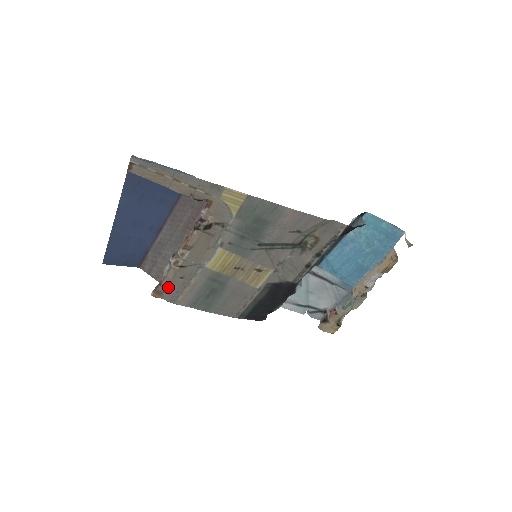
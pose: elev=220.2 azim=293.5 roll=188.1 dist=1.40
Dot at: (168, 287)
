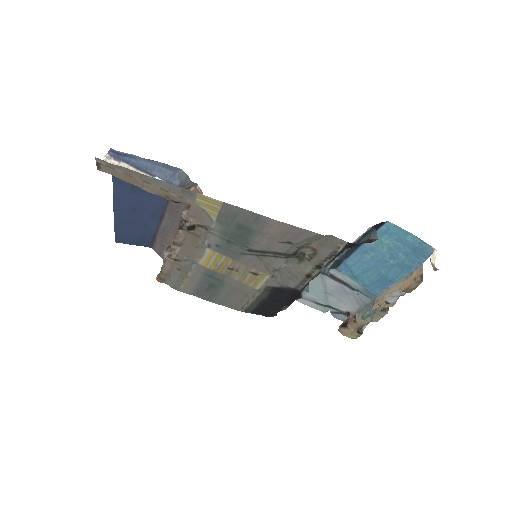
Dot at: (168, 275)
